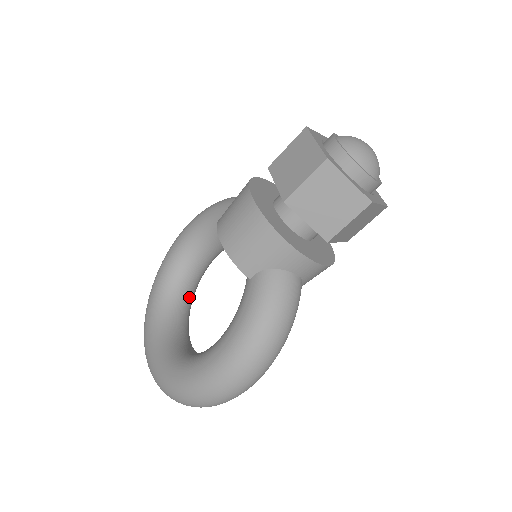
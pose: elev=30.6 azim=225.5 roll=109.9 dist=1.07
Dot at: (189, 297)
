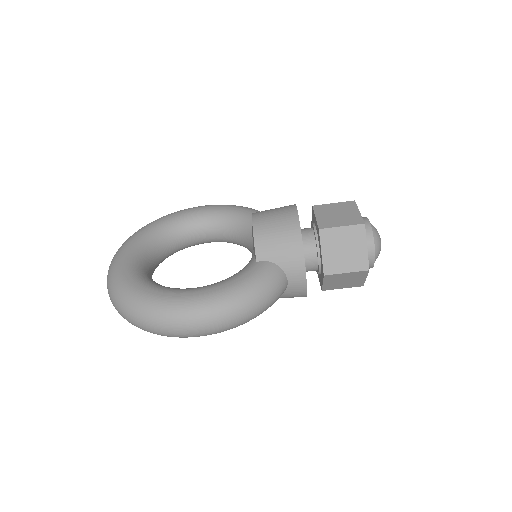
Dot at: (168, 254)
